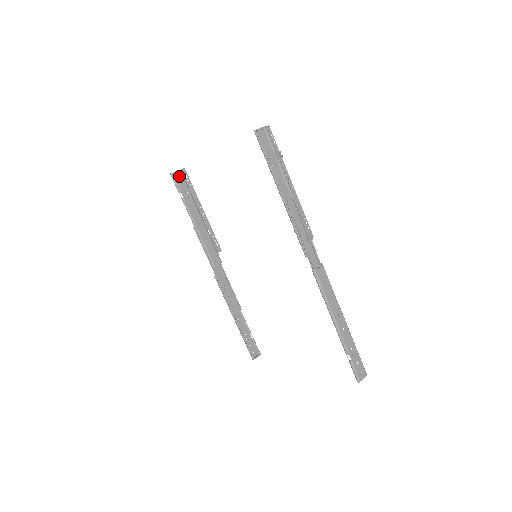
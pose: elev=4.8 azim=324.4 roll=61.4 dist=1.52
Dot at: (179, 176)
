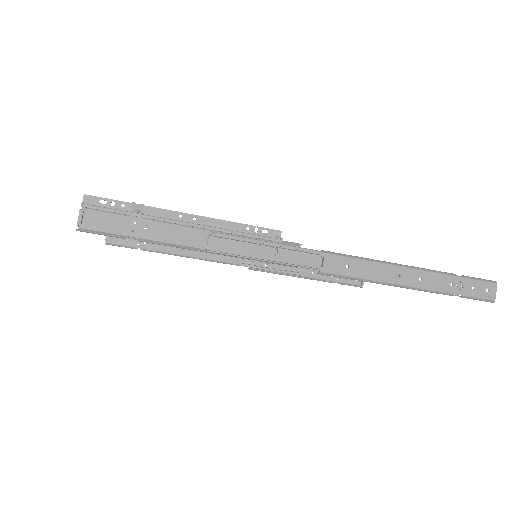
Dot at: occluded
